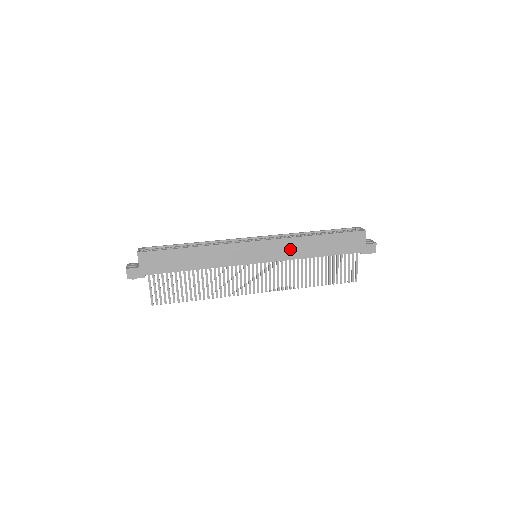
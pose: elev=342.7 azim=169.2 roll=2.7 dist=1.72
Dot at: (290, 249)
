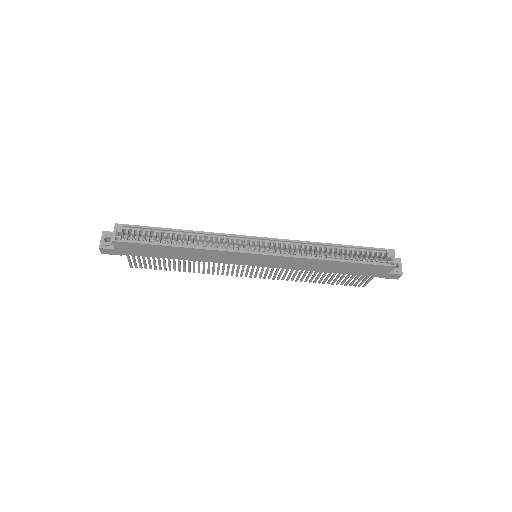
Dot at: (297, 264)
